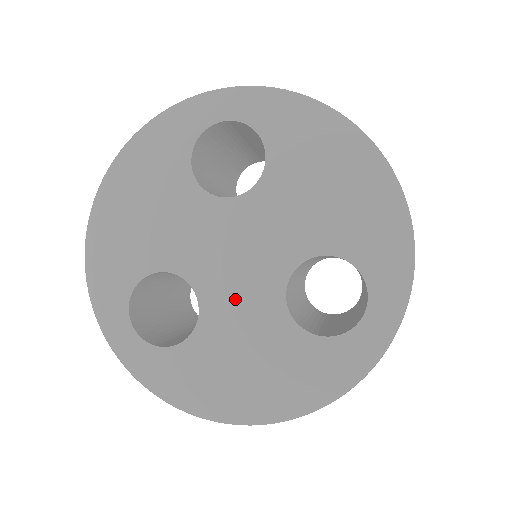
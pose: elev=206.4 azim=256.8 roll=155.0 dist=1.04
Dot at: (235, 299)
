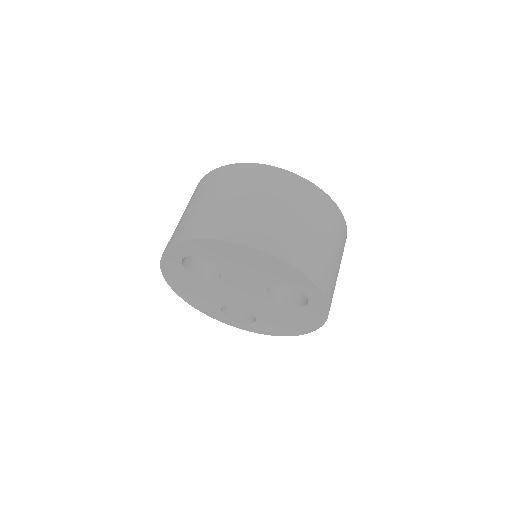
Dot at: (258, 306)
